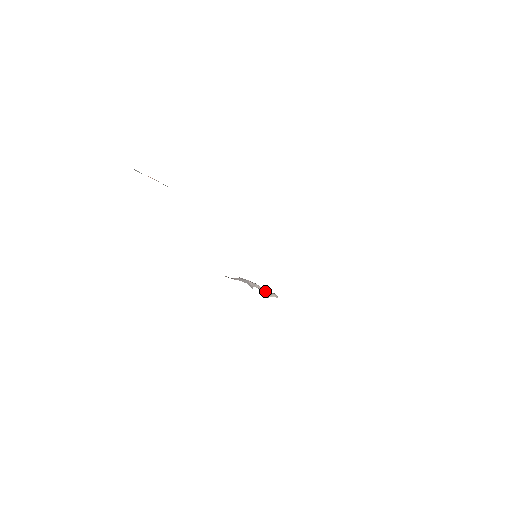
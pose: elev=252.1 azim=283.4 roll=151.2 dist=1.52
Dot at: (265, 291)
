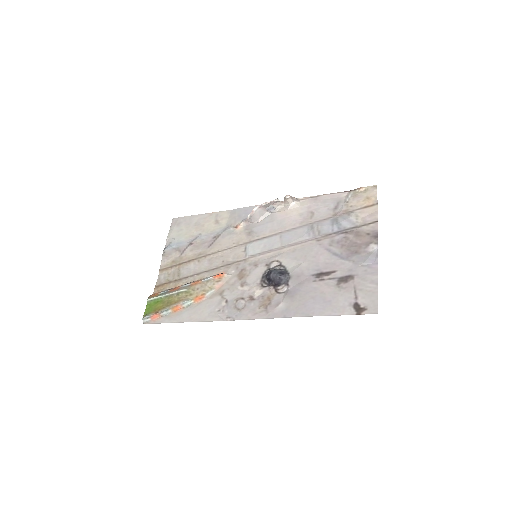
Dot at: (278, 201)
